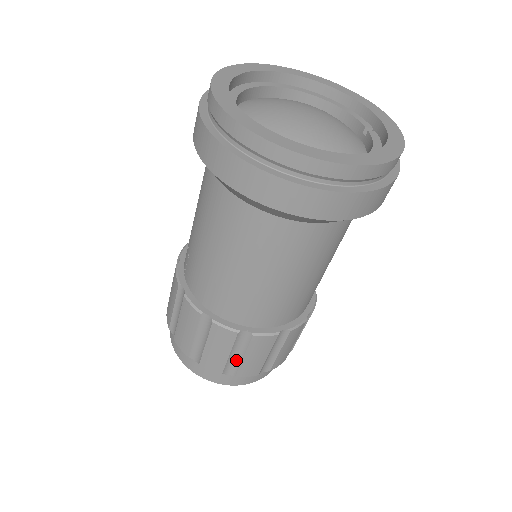
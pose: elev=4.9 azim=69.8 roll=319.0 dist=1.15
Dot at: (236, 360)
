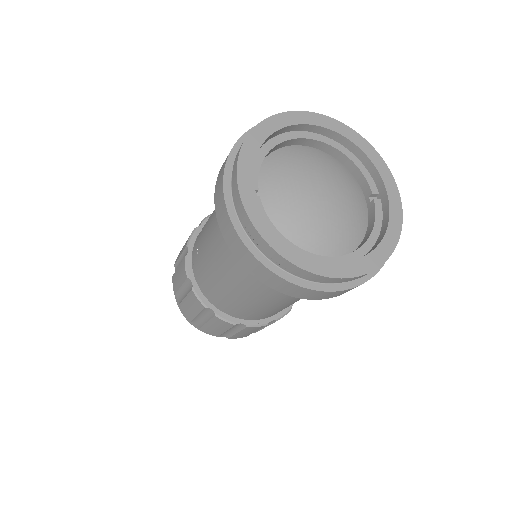
Dot at: (230, 332)
